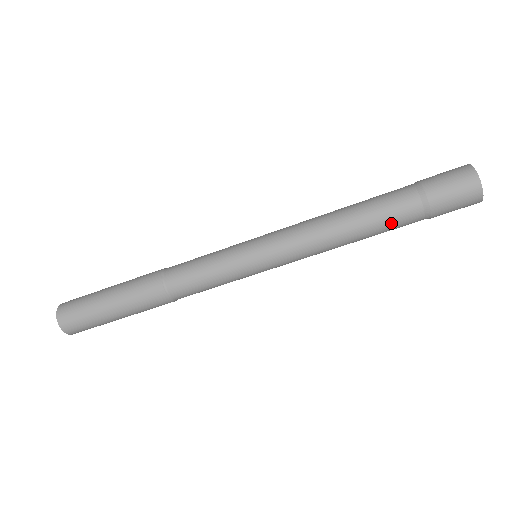
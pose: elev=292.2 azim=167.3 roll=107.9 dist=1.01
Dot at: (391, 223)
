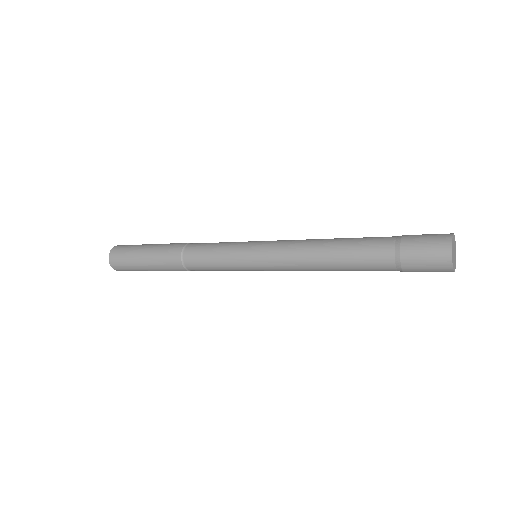
Dot at: (367, 270)
